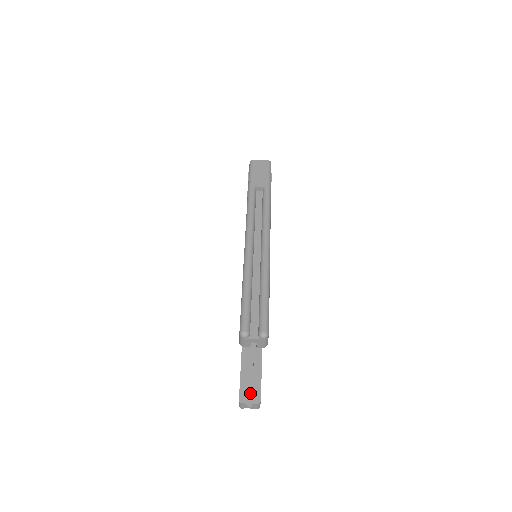
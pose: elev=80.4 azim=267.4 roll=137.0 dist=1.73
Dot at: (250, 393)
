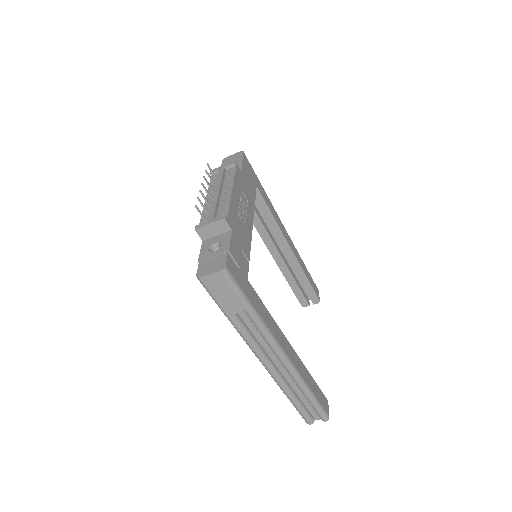
Dot at: occluded
